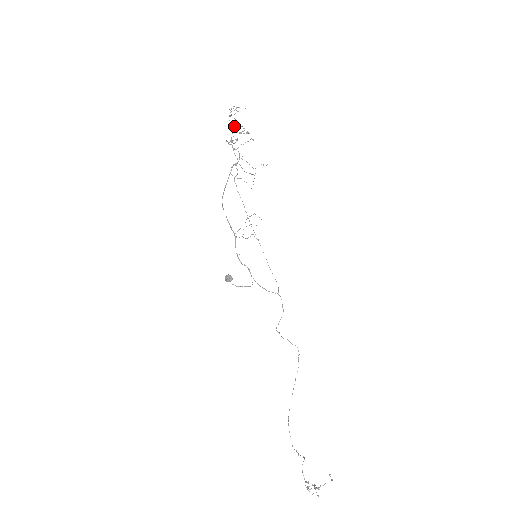
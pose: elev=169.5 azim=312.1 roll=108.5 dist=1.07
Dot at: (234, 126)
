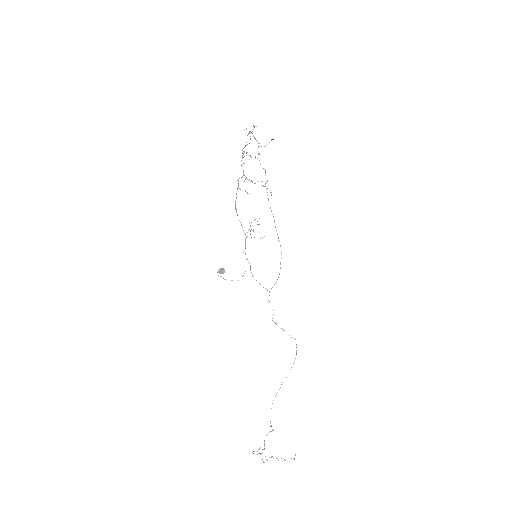
Dot at: (247, 144)
